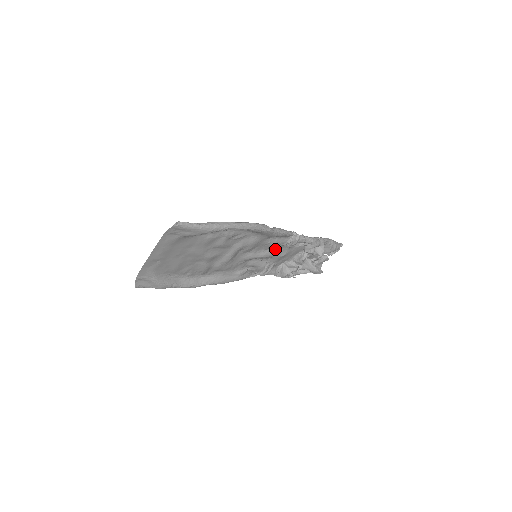
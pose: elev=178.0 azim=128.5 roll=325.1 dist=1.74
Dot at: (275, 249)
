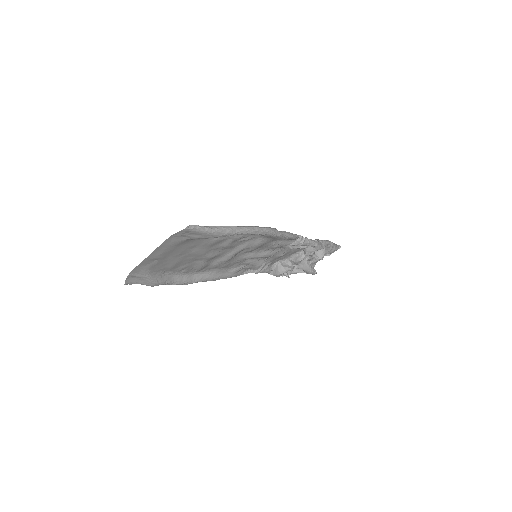
Dot at: occluded
